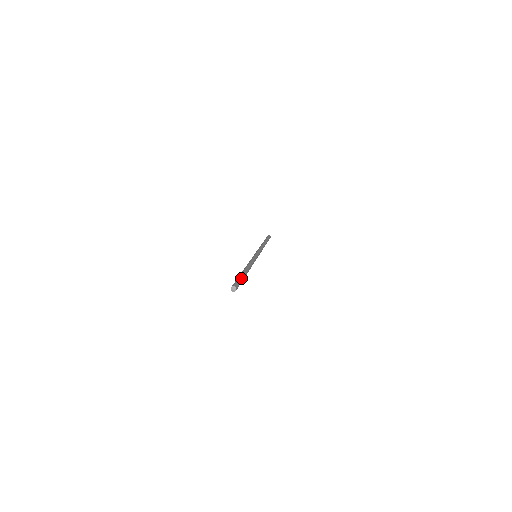
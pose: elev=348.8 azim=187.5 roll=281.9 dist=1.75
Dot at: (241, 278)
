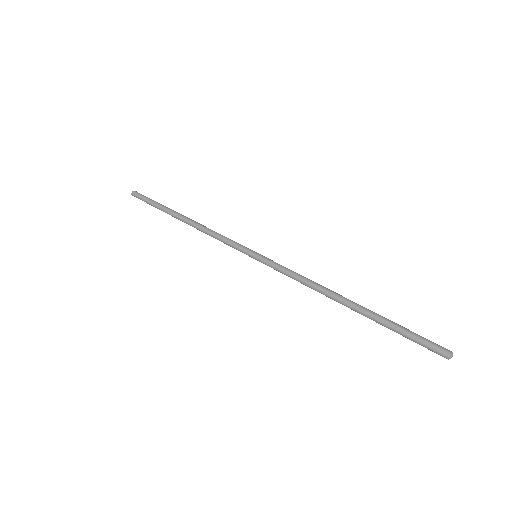
Dot at: (401, 328)
